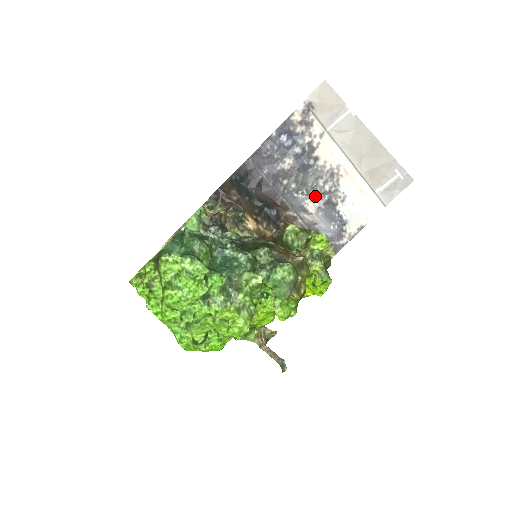
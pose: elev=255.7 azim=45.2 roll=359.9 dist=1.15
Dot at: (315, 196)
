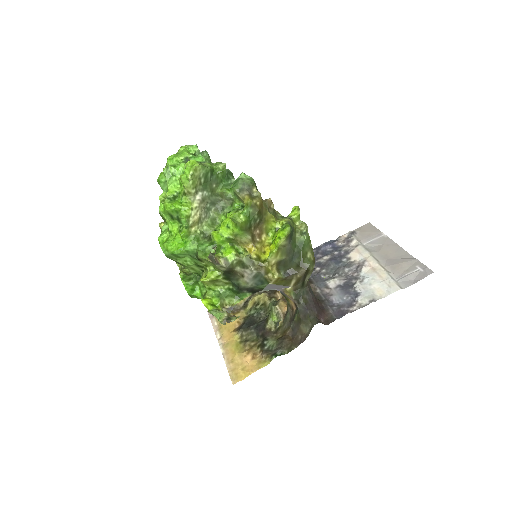
Dot at: (338, 278)
